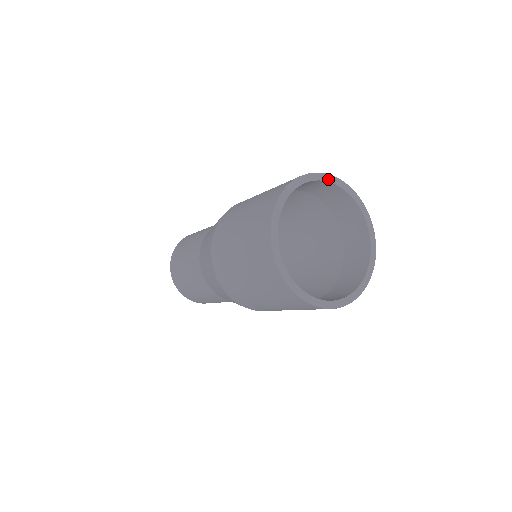
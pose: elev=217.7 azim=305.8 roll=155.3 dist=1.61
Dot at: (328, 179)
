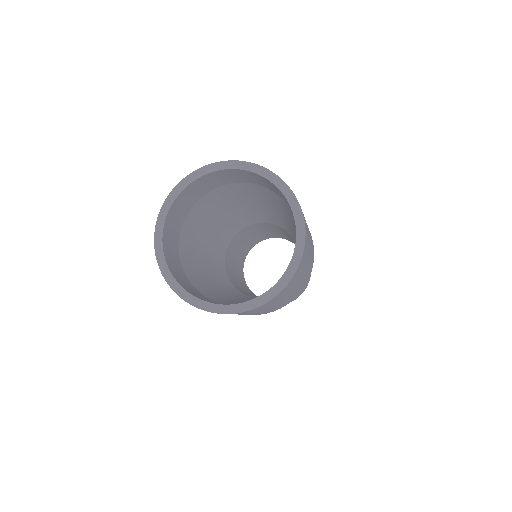
Dot at: (218, 167)
